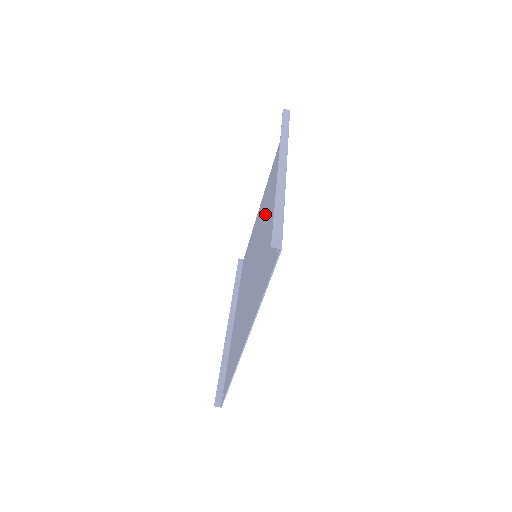
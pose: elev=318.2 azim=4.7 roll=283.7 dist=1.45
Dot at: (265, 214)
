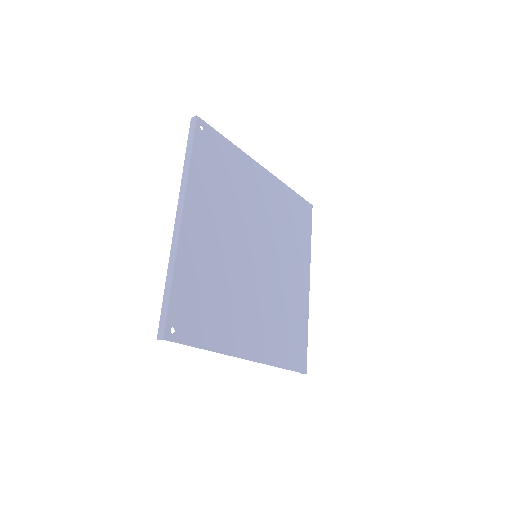
Dot at: (239, 220)
